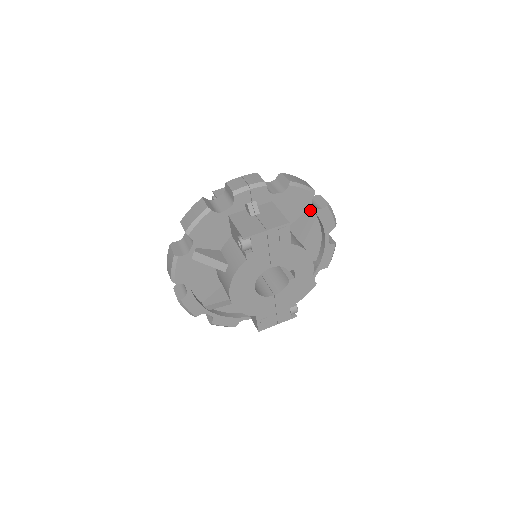
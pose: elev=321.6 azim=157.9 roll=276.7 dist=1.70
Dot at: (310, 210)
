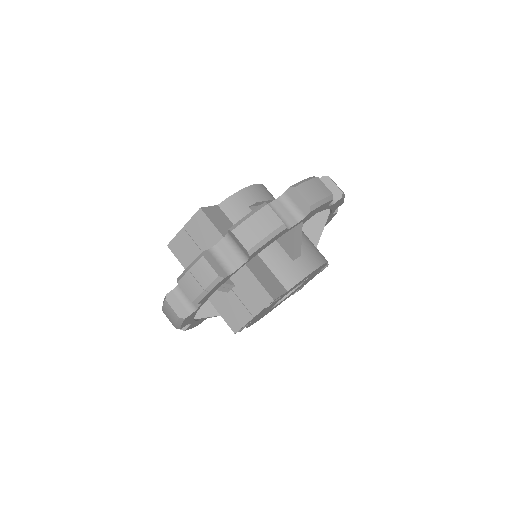
Dot at: occluded
